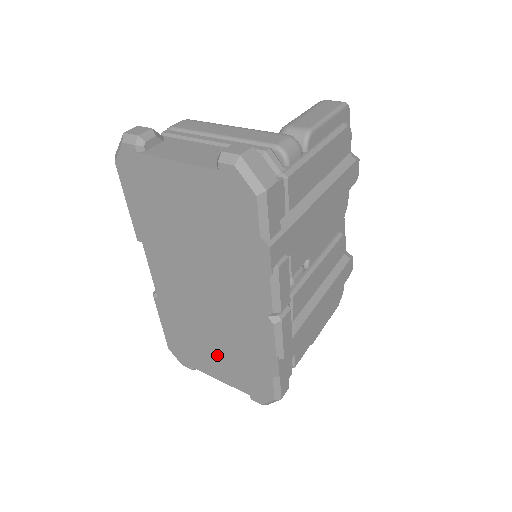
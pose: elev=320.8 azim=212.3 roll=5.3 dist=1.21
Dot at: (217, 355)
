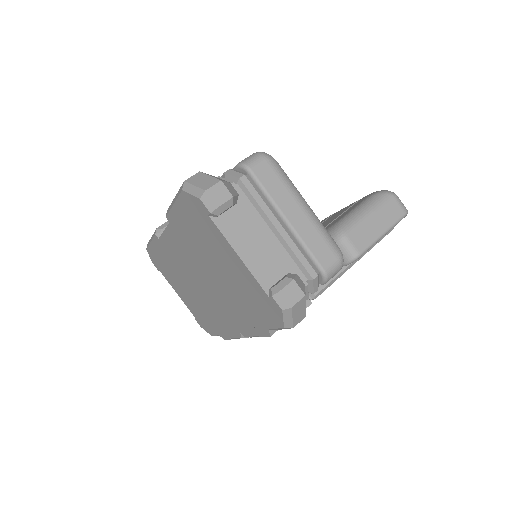
Dot at: (186, 293)
